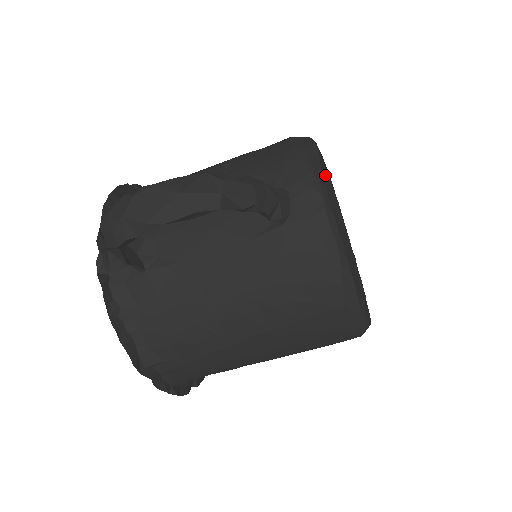
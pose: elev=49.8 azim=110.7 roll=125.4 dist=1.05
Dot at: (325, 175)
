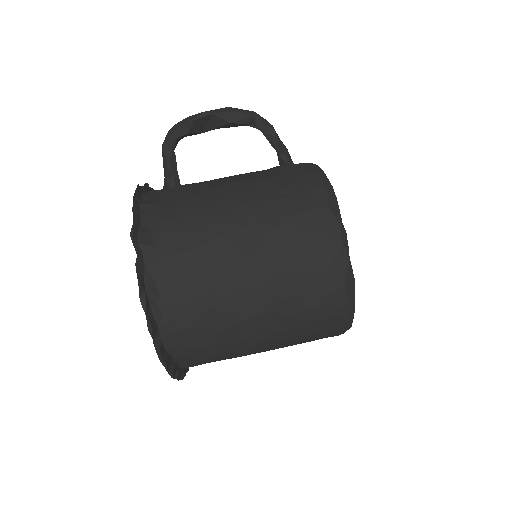
Dot at: occluded
